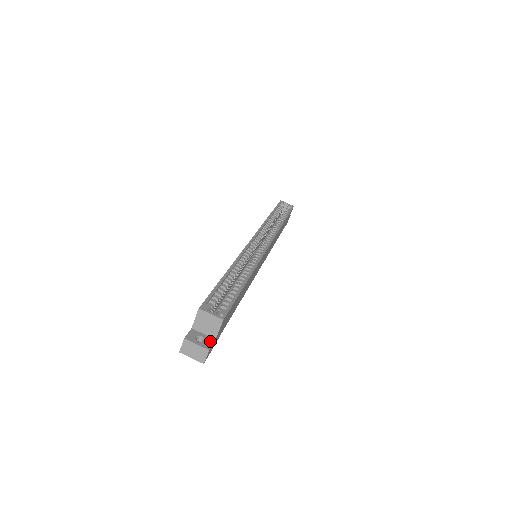
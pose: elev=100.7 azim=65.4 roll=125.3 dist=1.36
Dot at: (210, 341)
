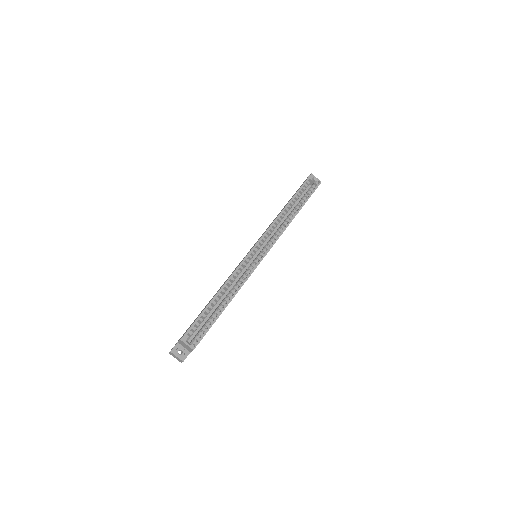
Dot at: (186, 354)
